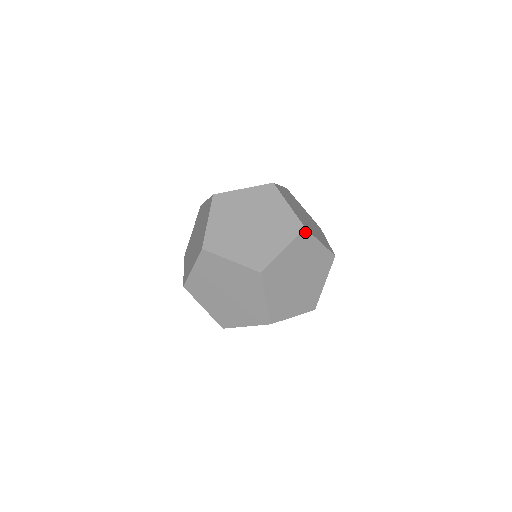
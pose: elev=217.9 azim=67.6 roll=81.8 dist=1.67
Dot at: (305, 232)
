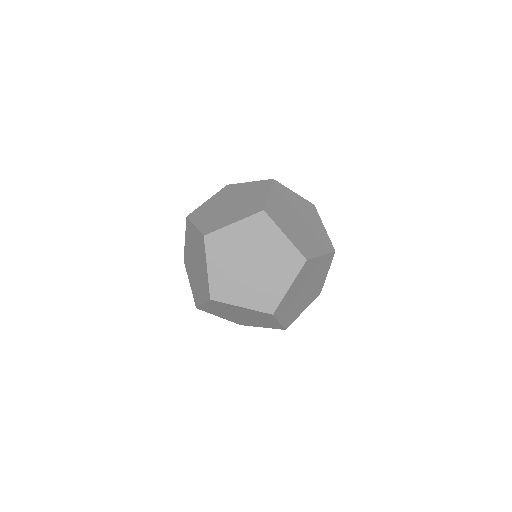
Dot at: (313, 206)
